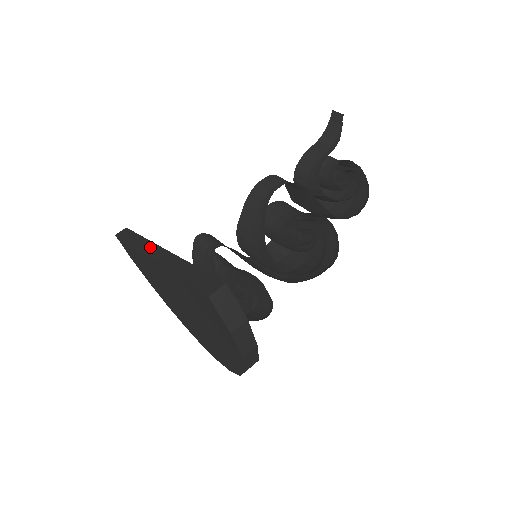
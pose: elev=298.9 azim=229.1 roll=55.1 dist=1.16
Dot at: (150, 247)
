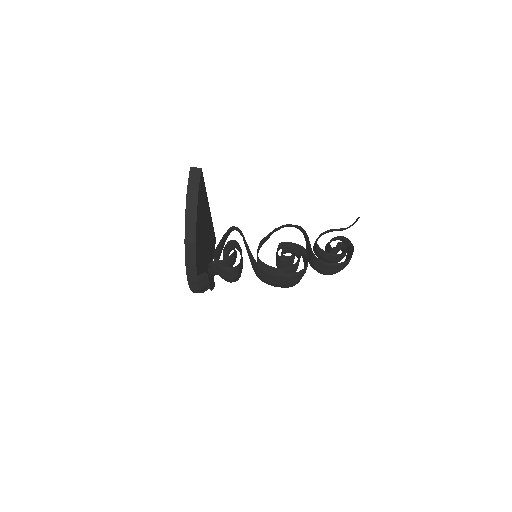
Dot at: occluded
